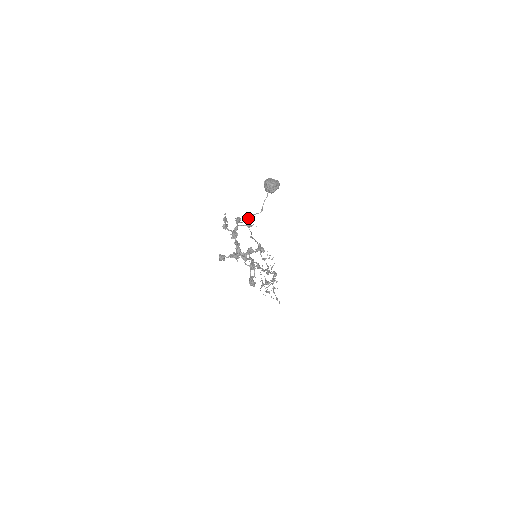
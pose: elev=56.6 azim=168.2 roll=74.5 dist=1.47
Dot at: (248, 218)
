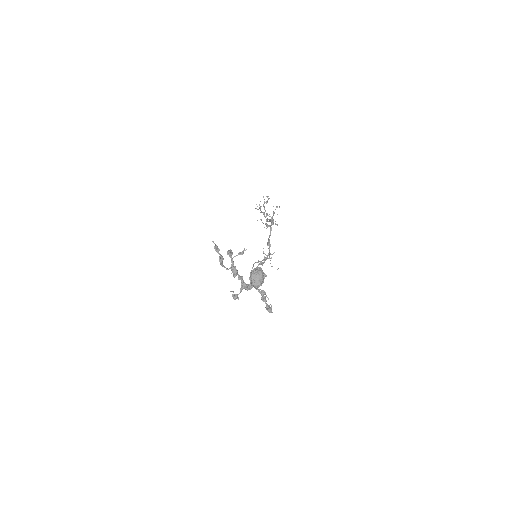
Dot at: occluded
